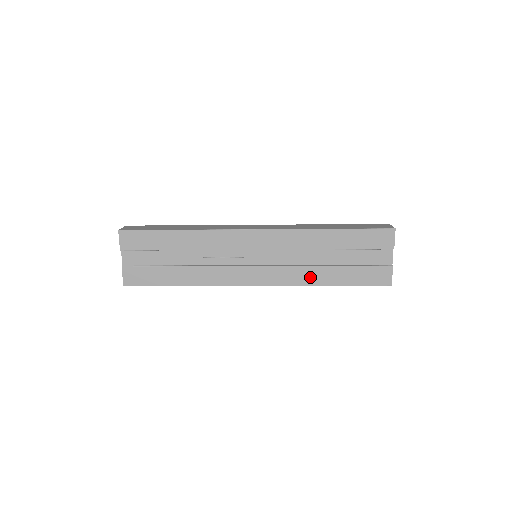
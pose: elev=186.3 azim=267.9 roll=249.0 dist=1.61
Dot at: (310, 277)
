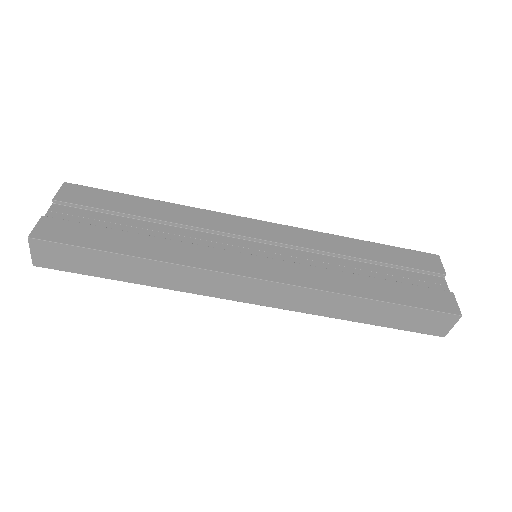
Dot at: (340, 283)
